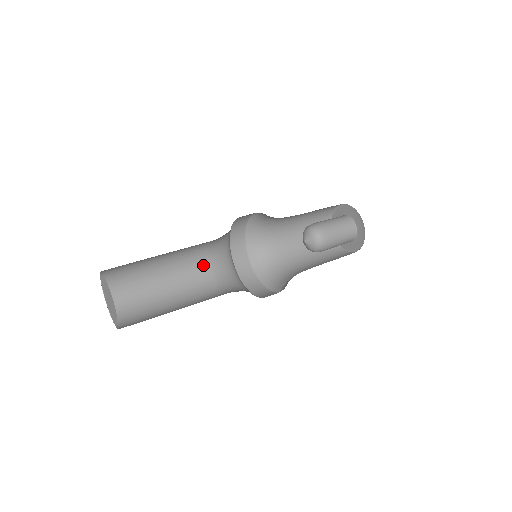
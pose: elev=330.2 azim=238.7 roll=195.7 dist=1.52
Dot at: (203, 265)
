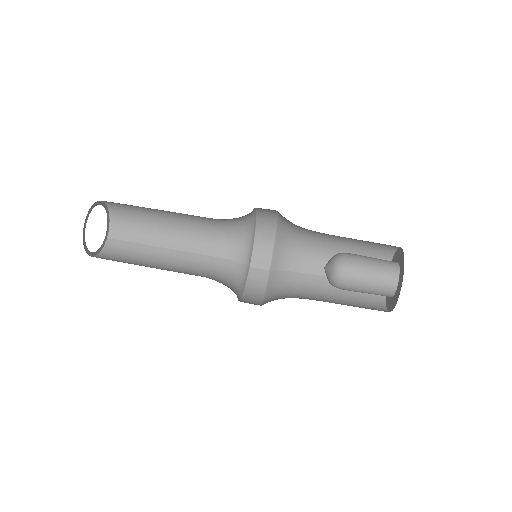
Dot at: (209, 218)
